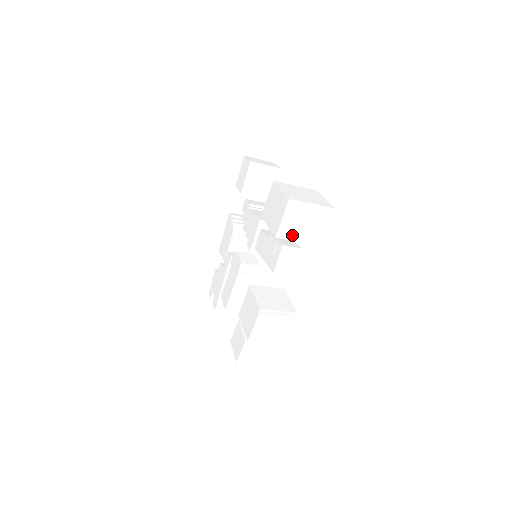
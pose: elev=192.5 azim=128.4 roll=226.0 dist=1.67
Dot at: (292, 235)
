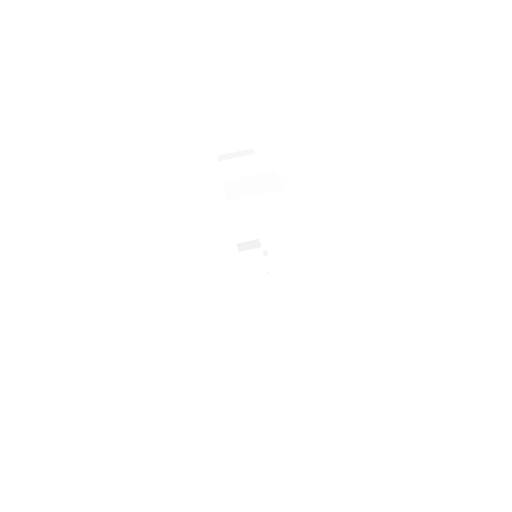
Dot at: (253, 234)
